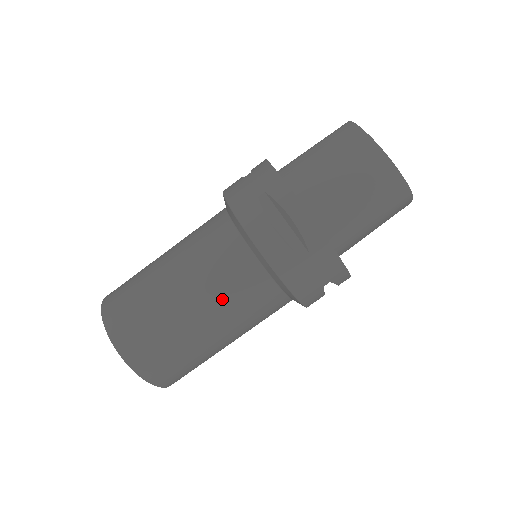
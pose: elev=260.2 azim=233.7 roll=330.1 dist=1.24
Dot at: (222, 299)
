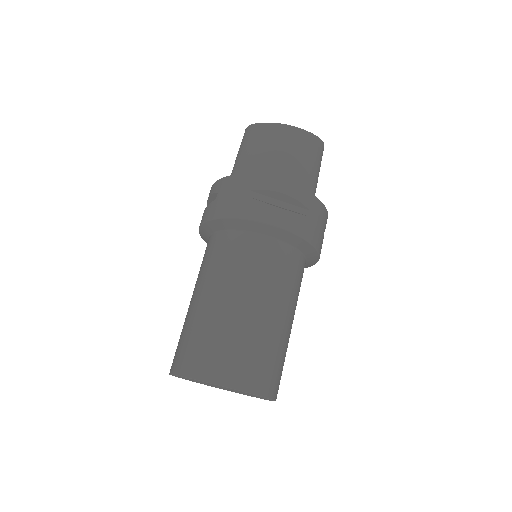
Dot at: (277, 286)
